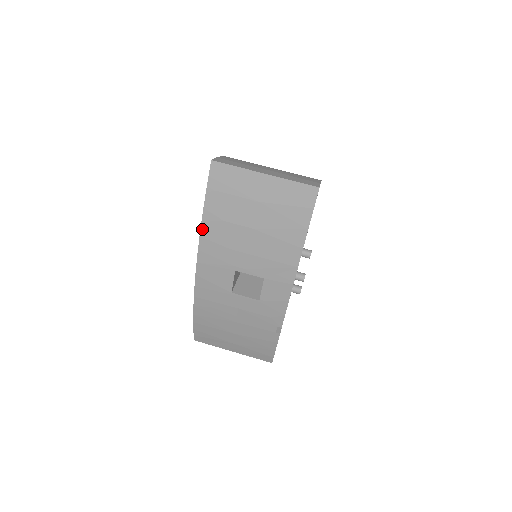
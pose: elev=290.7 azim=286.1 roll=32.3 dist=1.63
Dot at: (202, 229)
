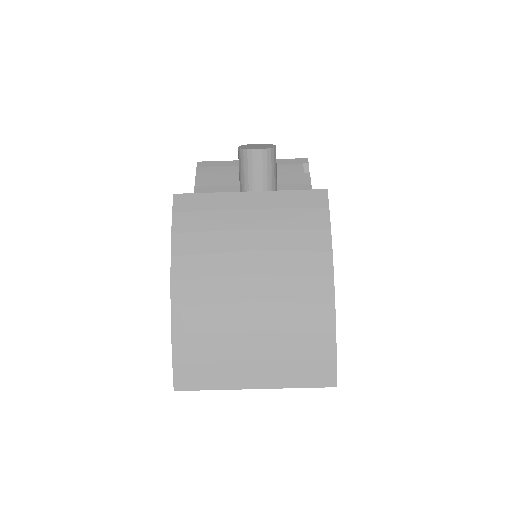
Dot at: occluded
